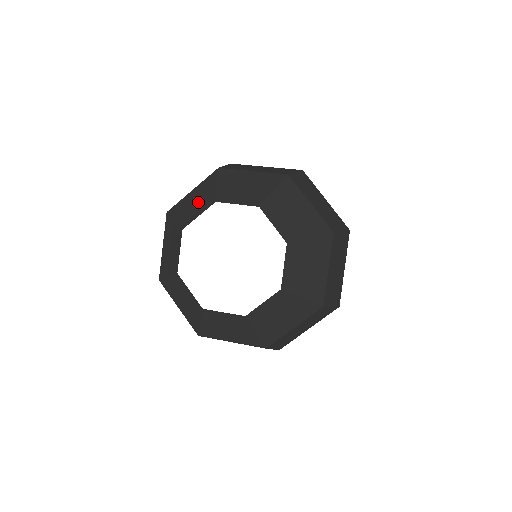
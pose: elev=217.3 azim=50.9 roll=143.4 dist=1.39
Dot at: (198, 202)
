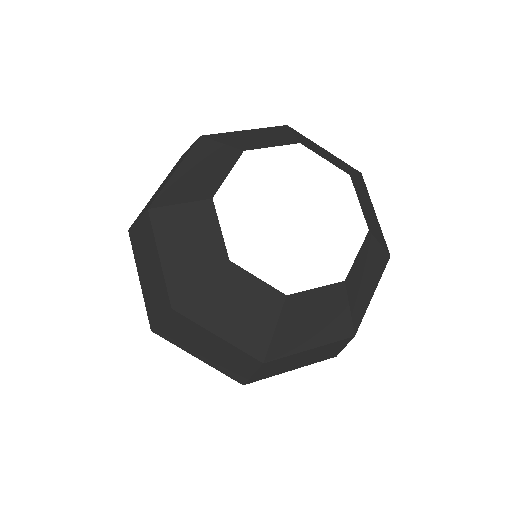
Dot at: (264, 138)
